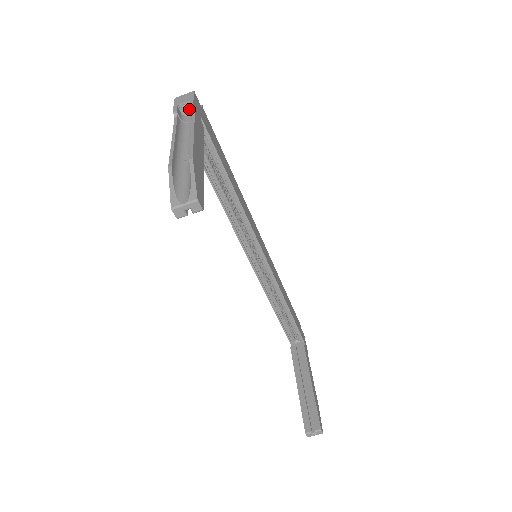
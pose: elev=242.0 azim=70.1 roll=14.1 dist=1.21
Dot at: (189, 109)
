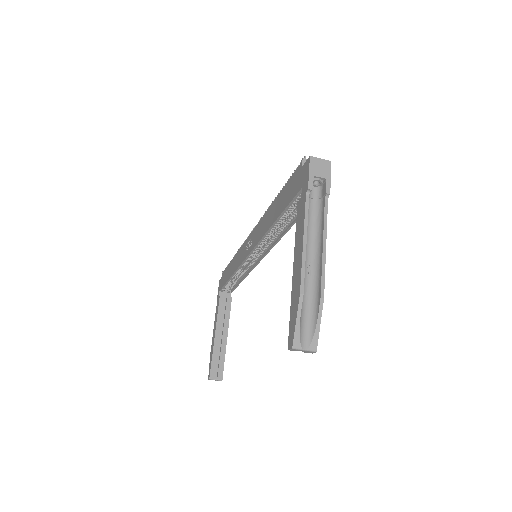
Dot at: (319, 183)
